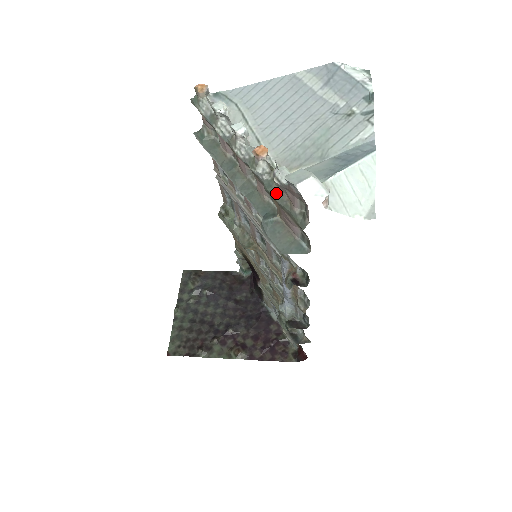
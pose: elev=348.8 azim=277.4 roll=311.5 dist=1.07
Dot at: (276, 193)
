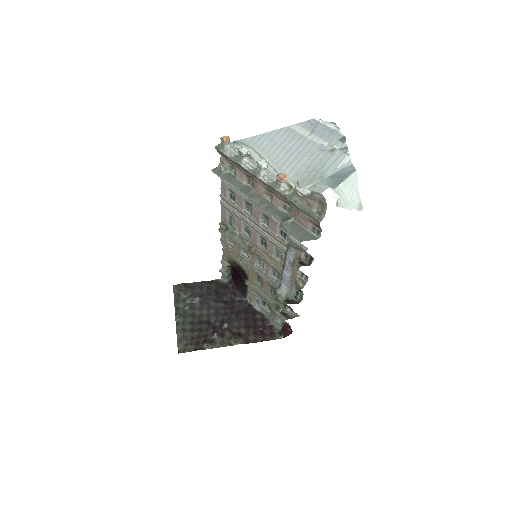
Dot at: (297, 202)
